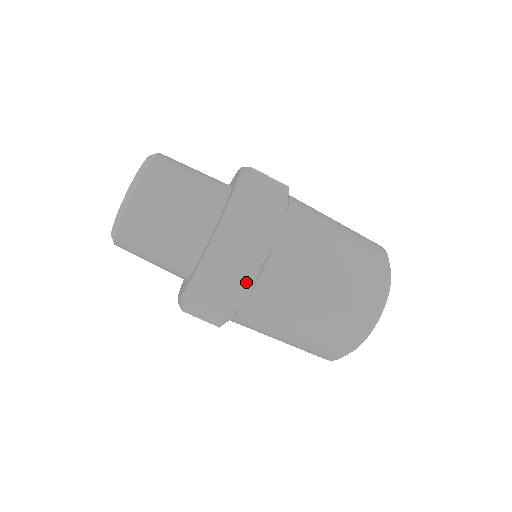
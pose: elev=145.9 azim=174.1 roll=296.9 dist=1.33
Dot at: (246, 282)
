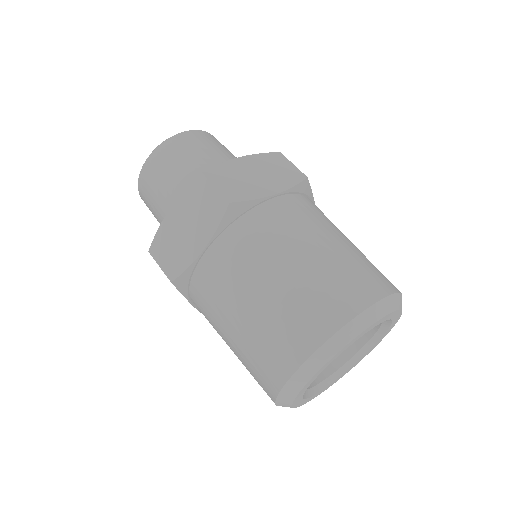
Dot at: occluded
